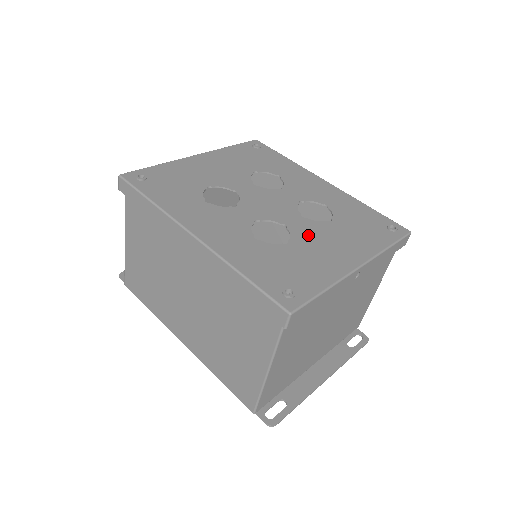
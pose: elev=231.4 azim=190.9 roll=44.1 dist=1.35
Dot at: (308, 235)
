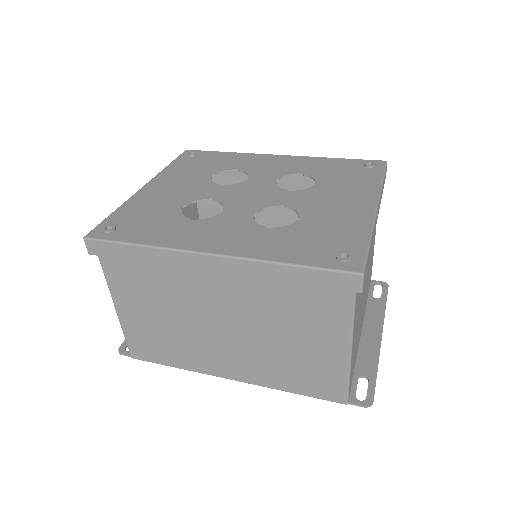
Dot at: (310, 203)
